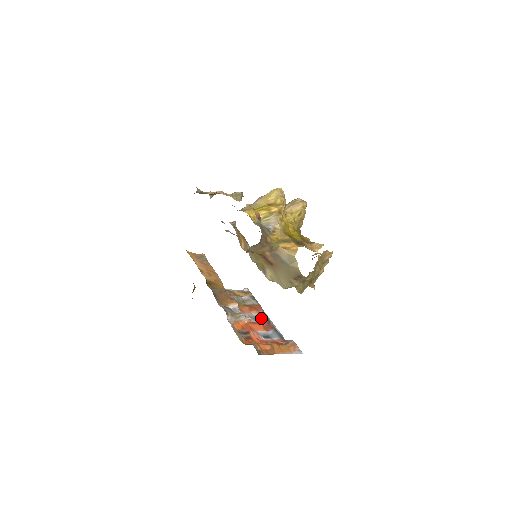
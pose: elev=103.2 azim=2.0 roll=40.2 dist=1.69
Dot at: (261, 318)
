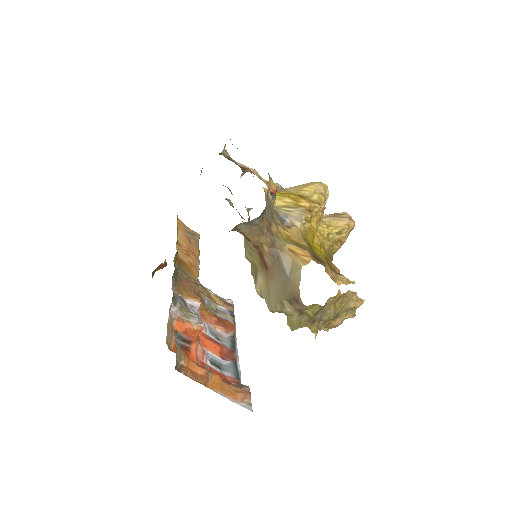
Dot at: (225, 340)
